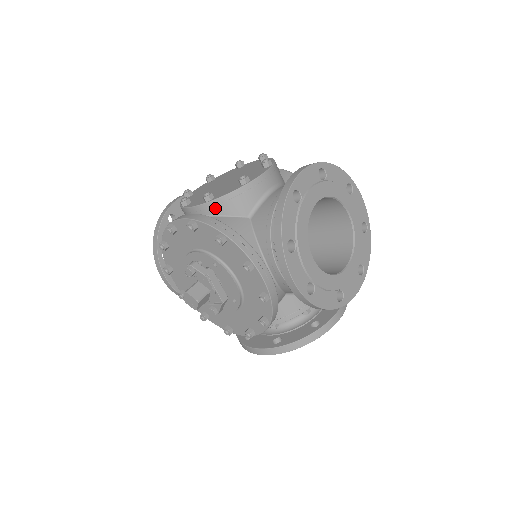
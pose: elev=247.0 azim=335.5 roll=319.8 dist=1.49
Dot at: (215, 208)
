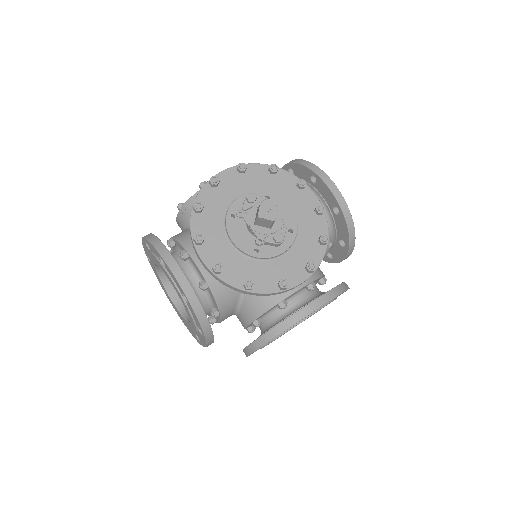
Dot at: occluded
